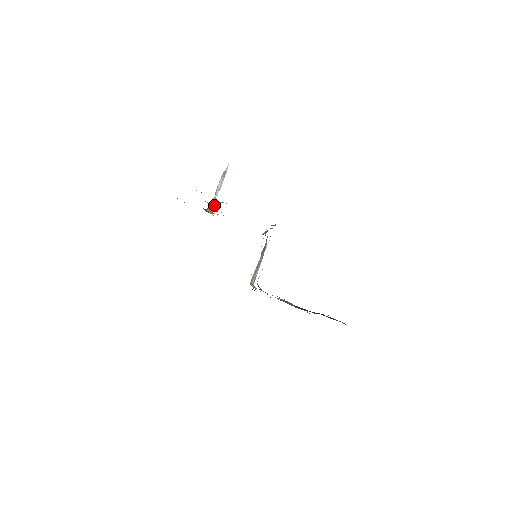
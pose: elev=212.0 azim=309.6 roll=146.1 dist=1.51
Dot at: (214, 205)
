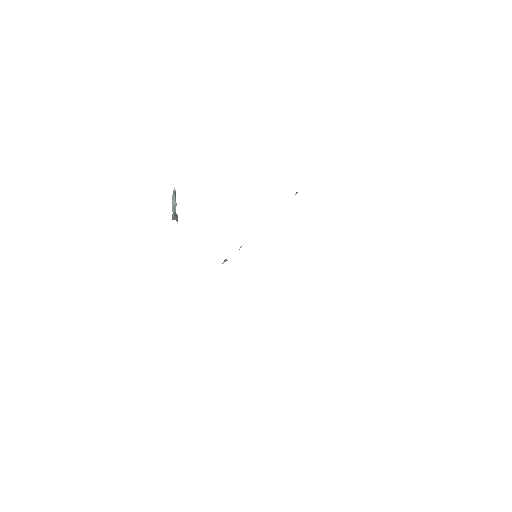
Dot at: occluded
